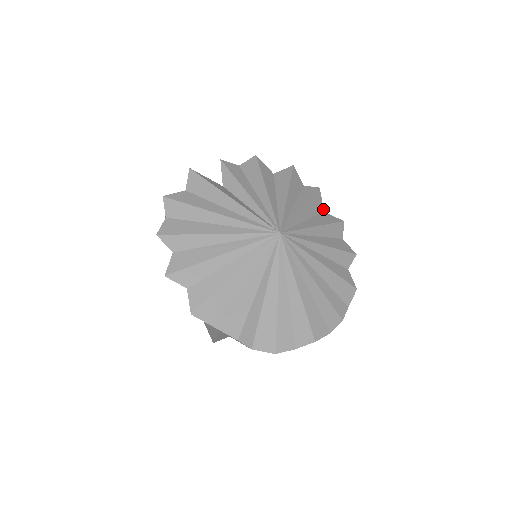
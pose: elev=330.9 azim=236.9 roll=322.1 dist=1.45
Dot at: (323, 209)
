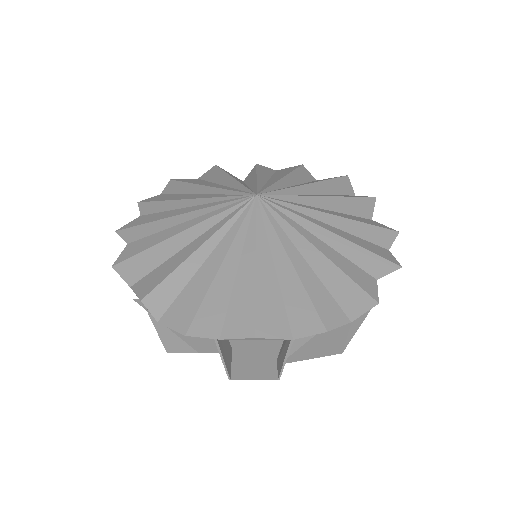
Dot at: (371, 217)
